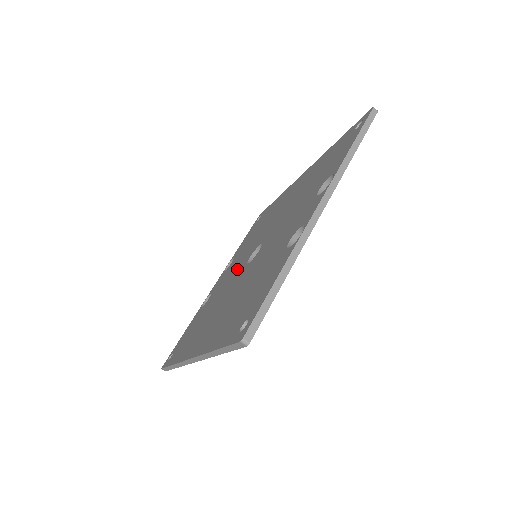
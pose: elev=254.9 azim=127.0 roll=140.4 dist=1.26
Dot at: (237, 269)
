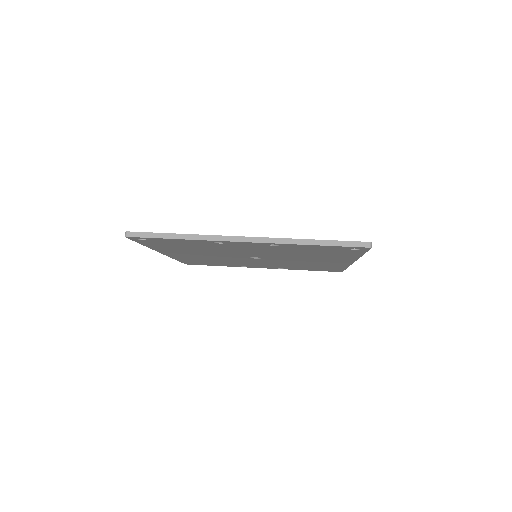
Dot at: occluded
